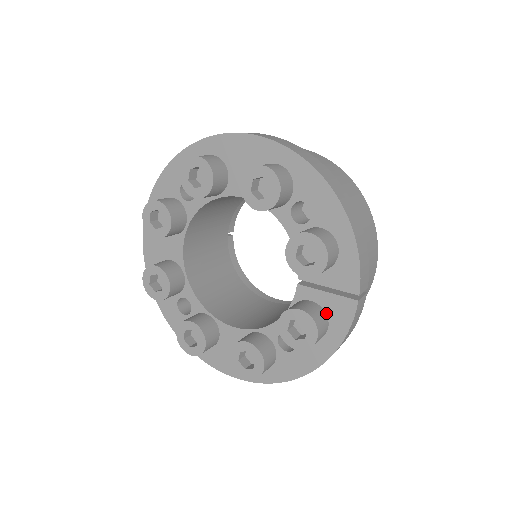
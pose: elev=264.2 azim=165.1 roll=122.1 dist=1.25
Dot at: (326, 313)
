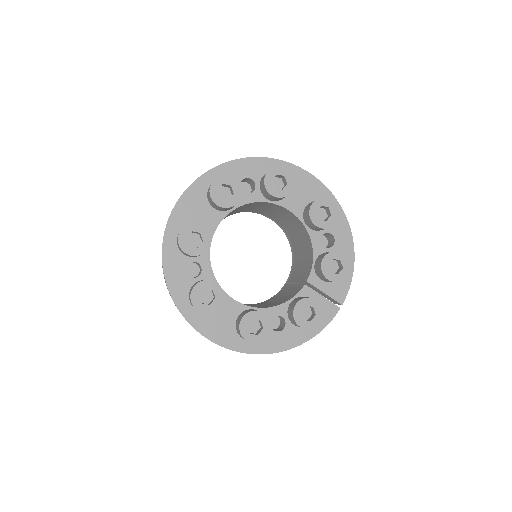
Dot at: occluded
